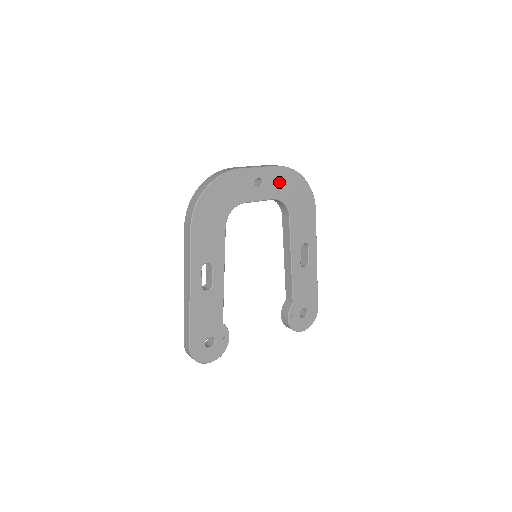
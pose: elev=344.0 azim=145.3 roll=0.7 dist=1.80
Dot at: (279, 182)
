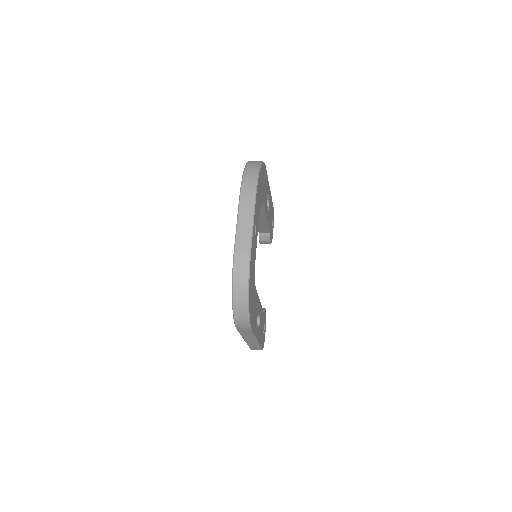
Dot at: (258, 203)
